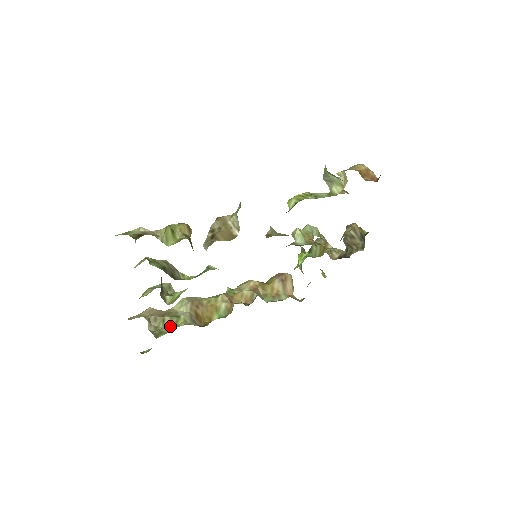
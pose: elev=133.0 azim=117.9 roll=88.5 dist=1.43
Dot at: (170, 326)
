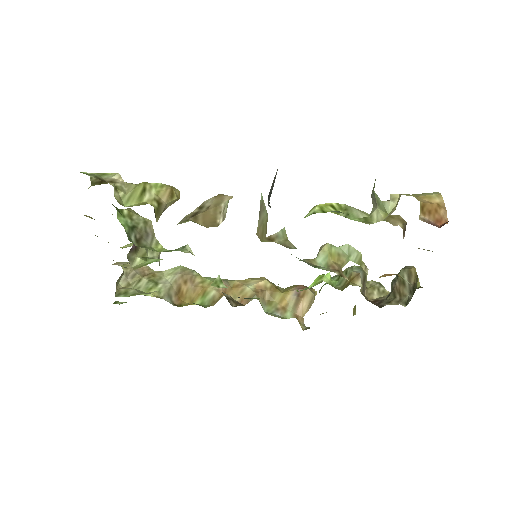
Dot at: (141, 290)
